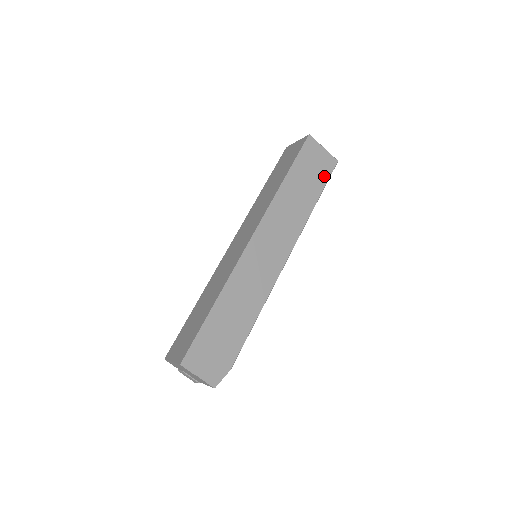
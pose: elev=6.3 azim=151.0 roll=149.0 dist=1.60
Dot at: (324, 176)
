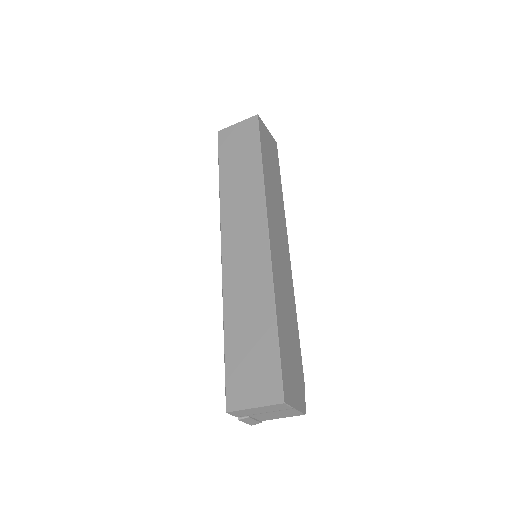
Dot at: (276, 159)
